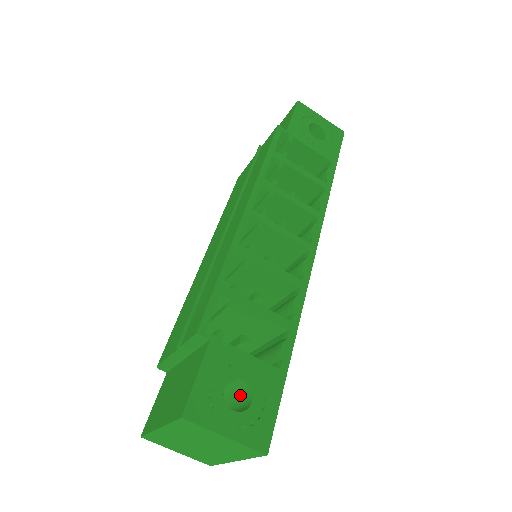
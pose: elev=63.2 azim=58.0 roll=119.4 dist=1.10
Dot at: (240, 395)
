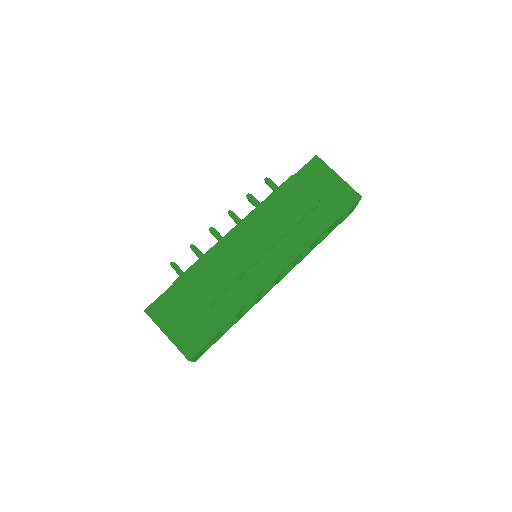
Dot at: occluded
